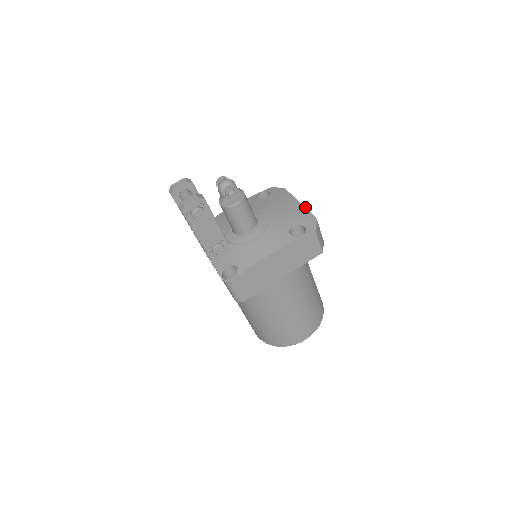
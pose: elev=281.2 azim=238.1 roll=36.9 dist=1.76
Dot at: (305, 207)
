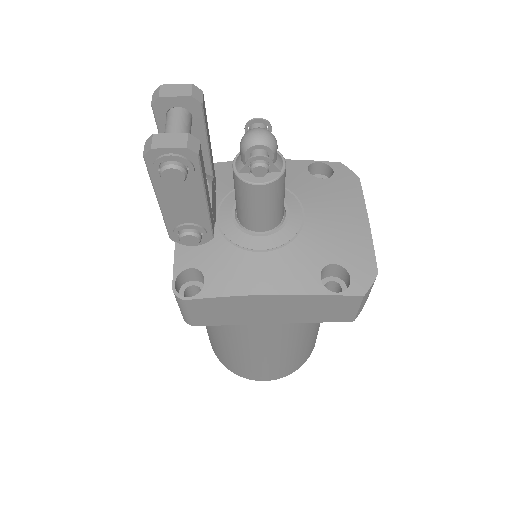
Dot at: occluded
